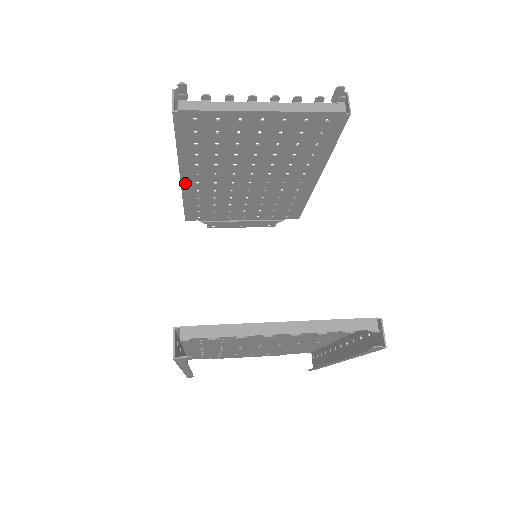
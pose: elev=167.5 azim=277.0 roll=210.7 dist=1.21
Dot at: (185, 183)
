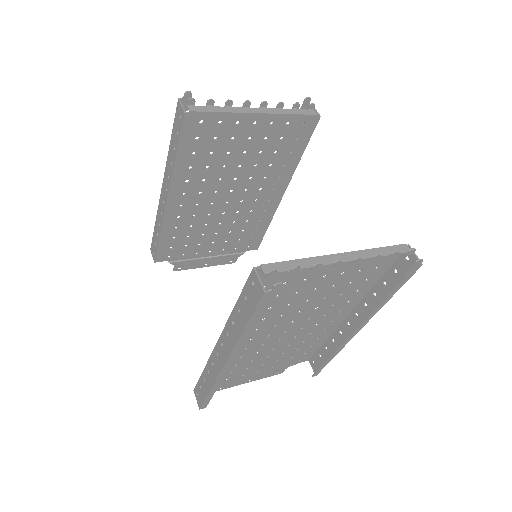
Dot at: (169, 207)
